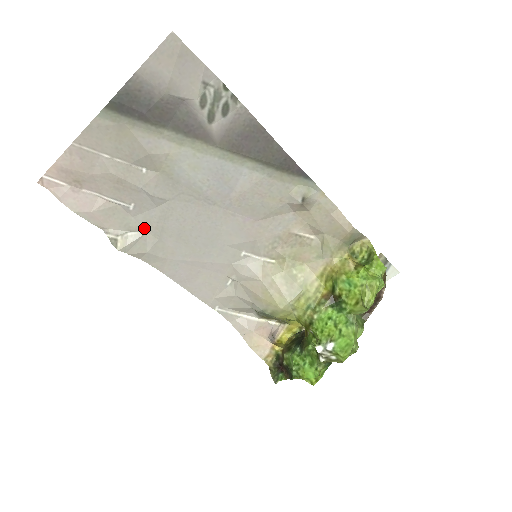
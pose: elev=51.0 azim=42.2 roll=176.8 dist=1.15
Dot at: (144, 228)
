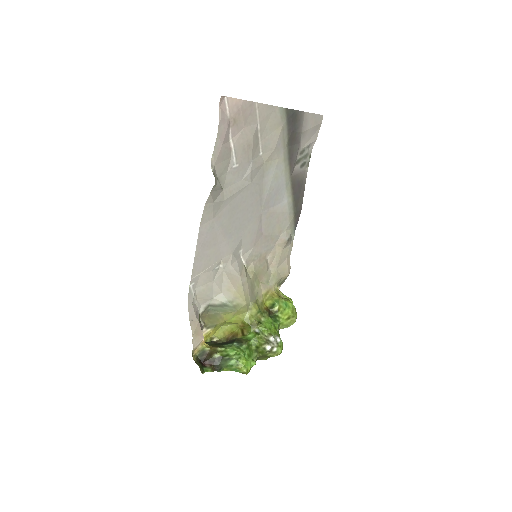
Dot at: (224, 185)
